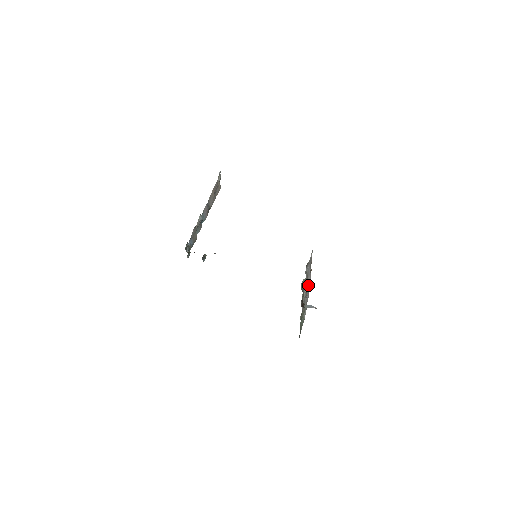
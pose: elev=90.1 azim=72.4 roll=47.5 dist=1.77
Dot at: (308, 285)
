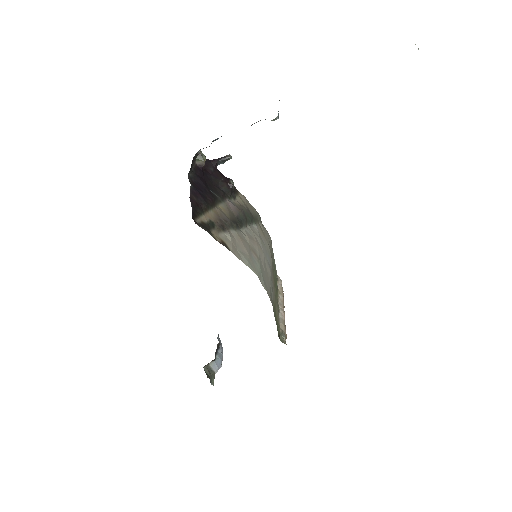
Dot at: occluded
